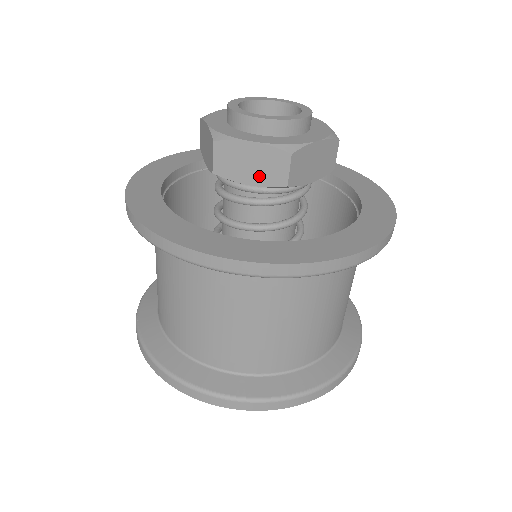
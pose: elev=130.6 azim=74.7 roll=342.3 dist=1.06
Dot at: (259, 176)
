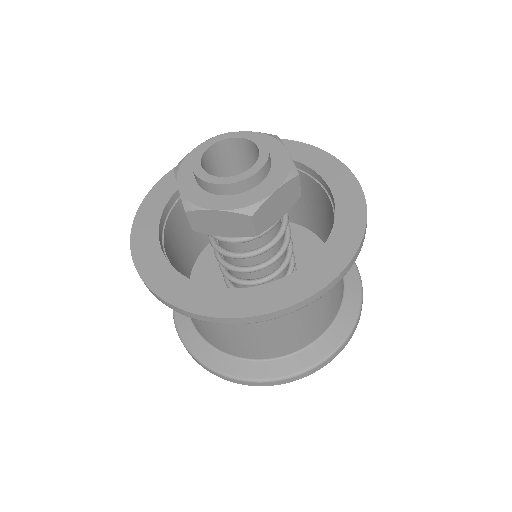
Dot at: (231, 231)
